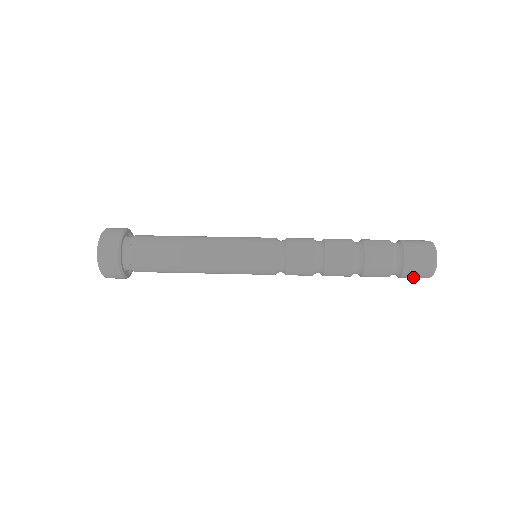
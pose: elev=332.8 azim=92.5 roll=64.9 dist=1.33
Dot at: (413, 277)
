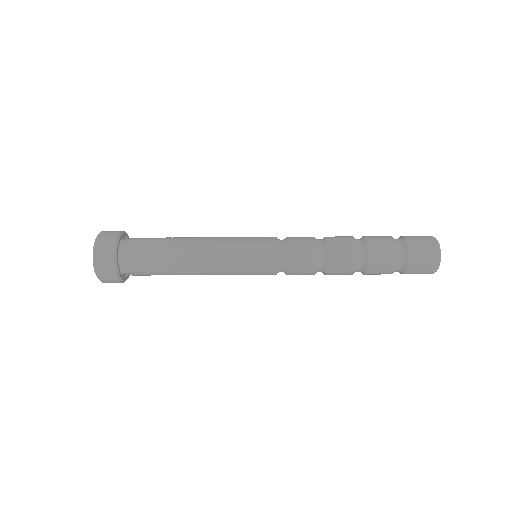
Dot at: occluded
